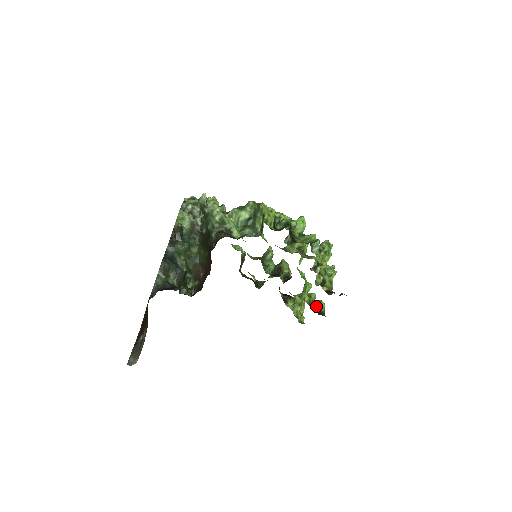
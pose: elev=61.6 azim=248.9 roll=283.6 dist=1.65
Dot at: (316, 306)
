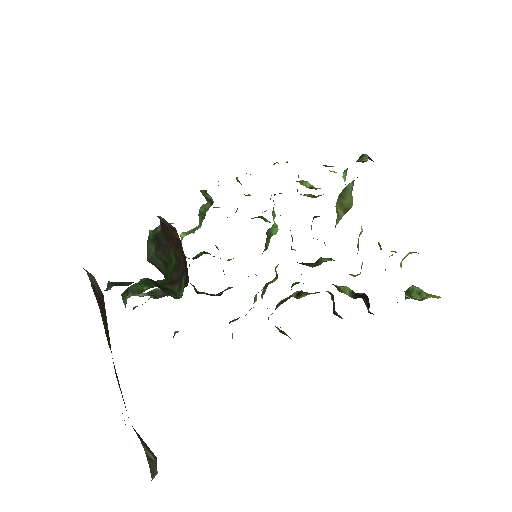
Dot at: occluded
